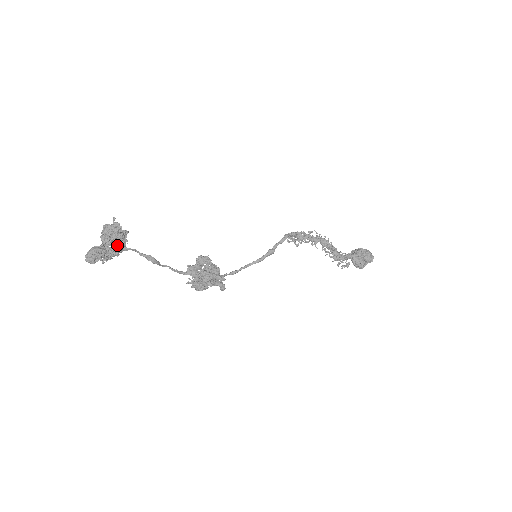
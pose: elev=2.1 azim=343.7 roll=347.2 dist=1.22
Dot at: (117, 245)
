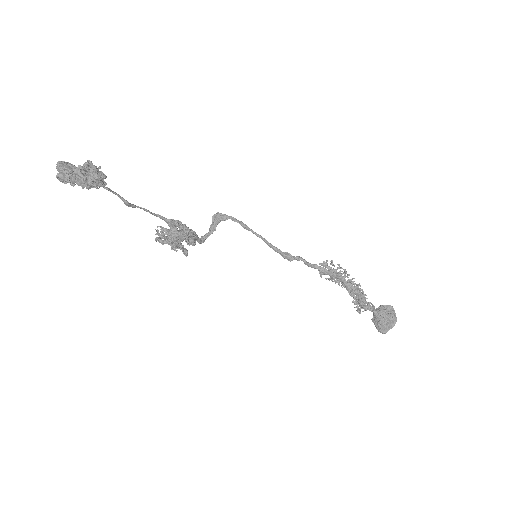
Dot at: occluded
